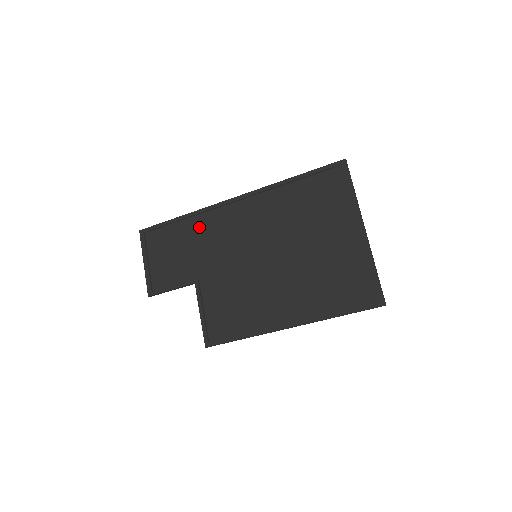
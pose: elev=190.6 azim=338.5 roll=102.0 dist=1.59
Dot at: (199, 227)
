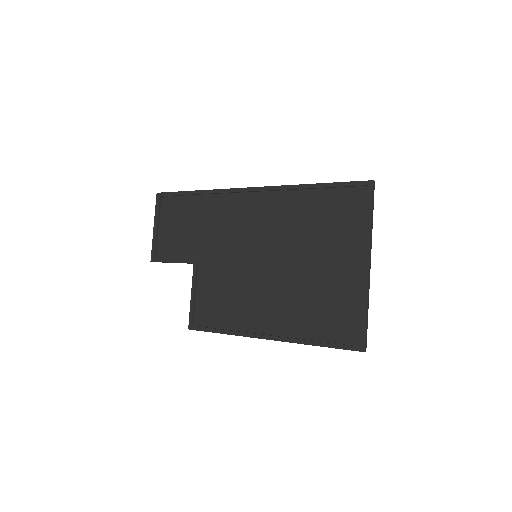
Dot at: (211, 207)
